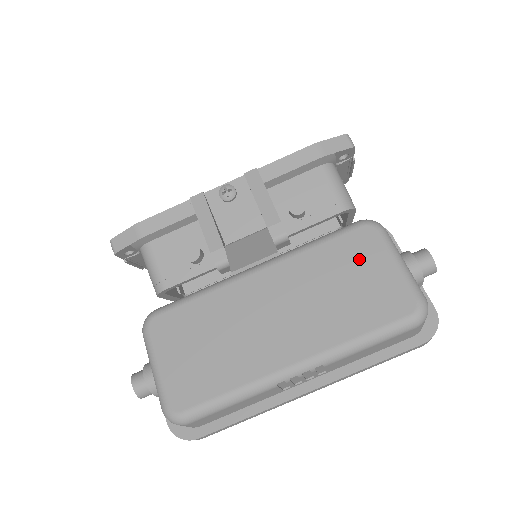
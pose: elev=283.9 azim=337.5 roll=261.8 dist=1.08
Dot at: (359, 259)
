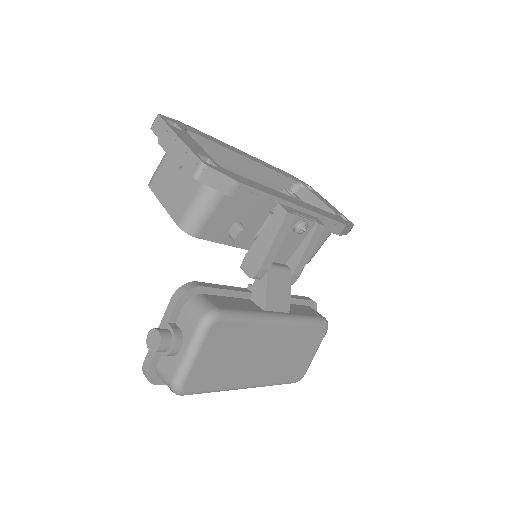
Dot at: (310, 344)
